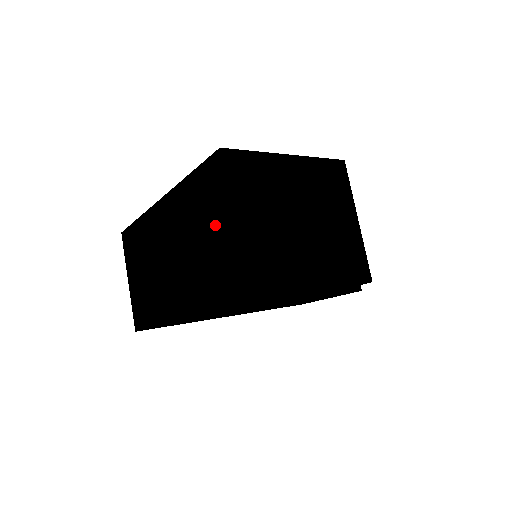
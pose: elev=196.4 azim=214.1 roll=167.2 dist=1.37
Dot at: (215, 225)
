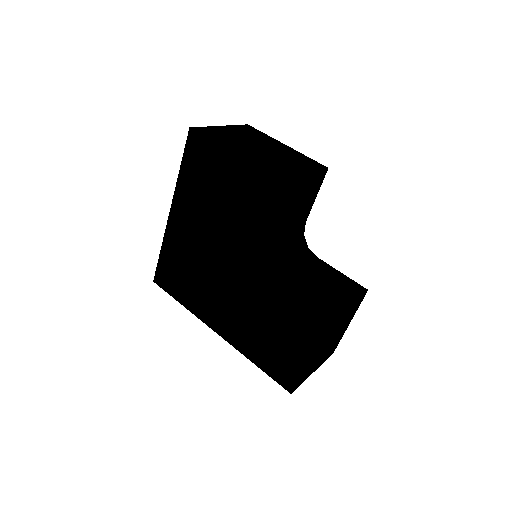
Dot at: occluded
